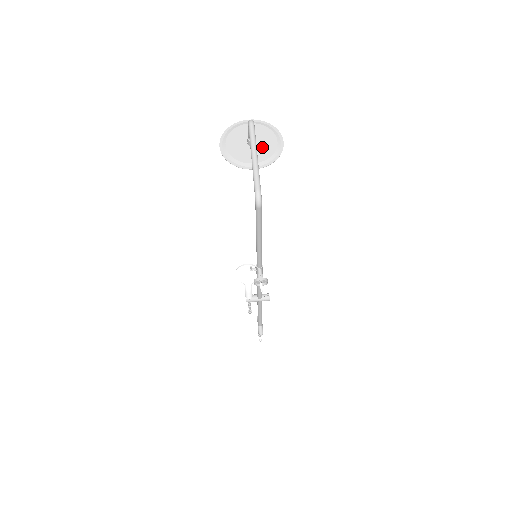
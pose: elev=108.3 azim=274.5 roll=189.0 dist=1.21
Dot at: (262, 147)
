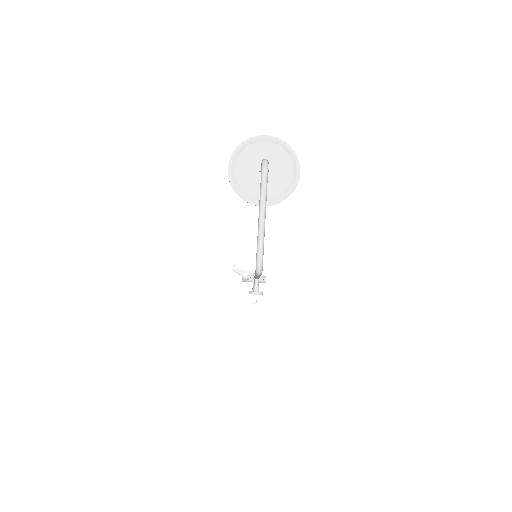
Dot at: (275, 178)
